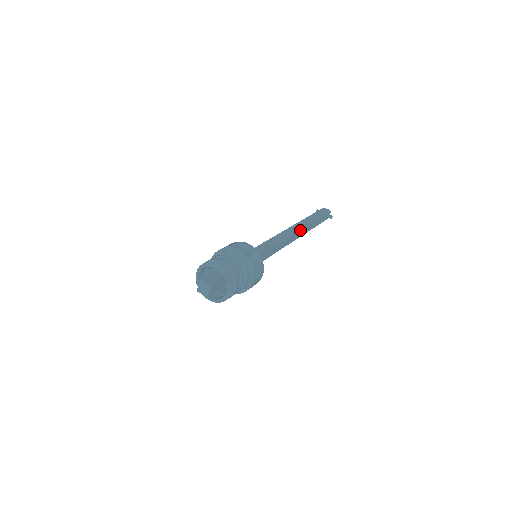
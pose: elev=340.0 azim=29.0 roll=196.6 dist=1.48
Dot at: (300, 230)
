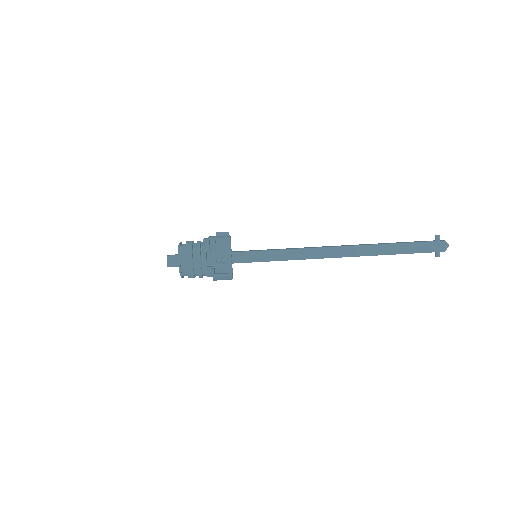
Dot at: (348, 256)
